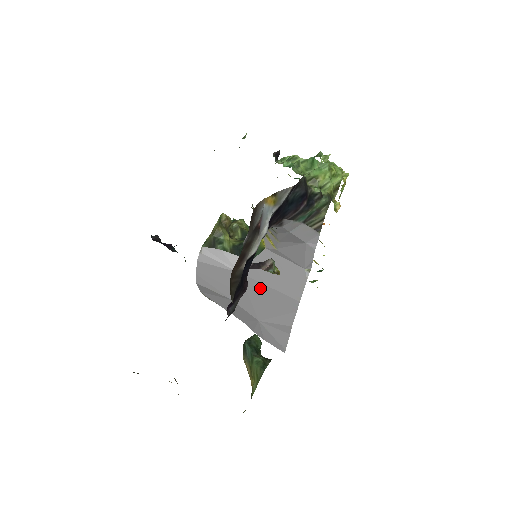
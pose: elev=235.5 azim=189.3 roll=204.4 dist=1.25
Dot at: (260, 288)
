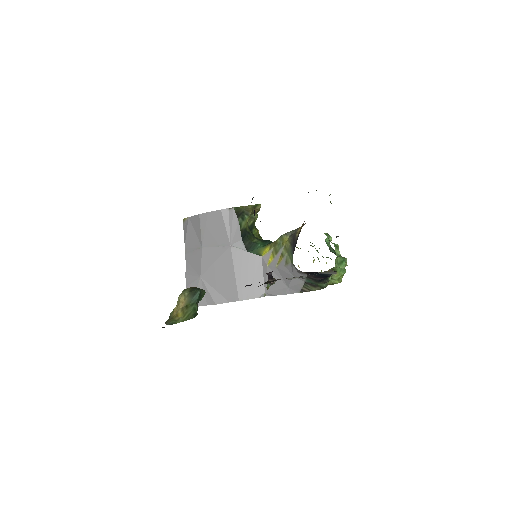
Dot at: (229, 267)
